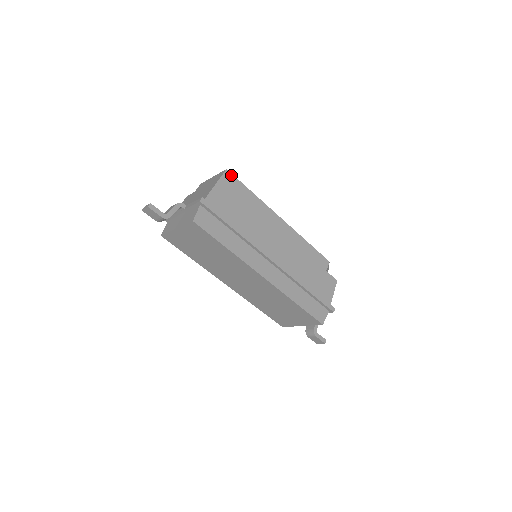
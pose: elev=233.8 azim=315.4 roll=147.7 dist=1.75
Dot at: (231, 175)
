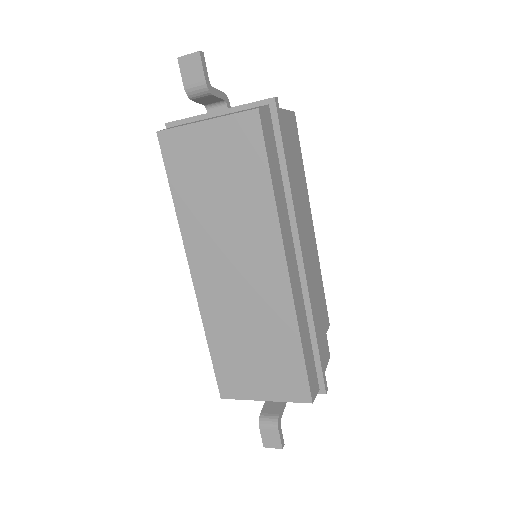
Dot at: (296, 123)
